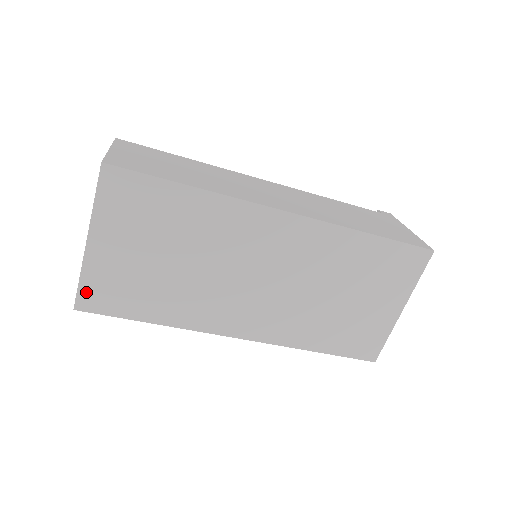
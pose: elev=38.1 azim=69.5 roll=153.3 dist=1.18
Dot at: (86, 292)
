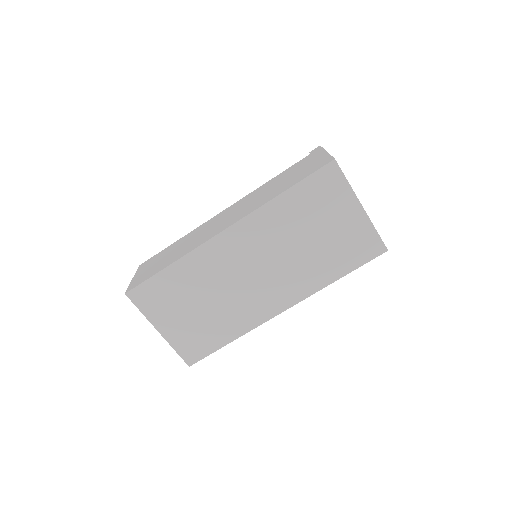
Dot at: (185, 354)
